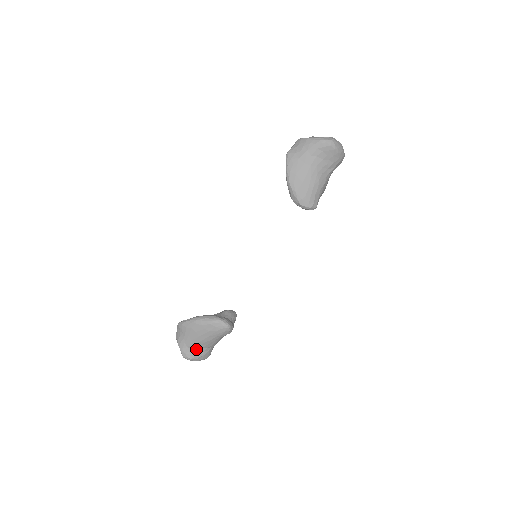
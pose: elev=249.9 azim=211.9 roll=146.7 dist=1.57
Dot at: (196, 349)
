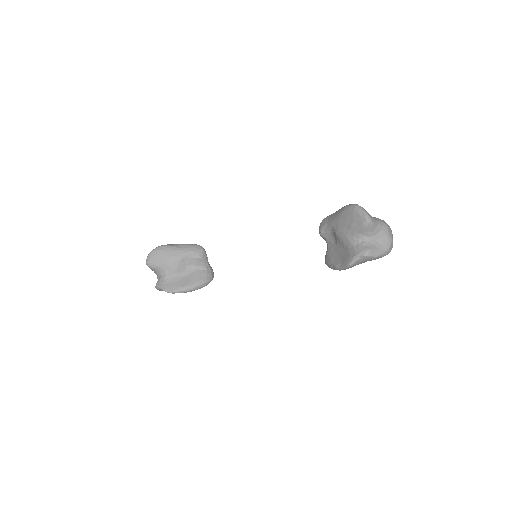
Dot at: occluded
